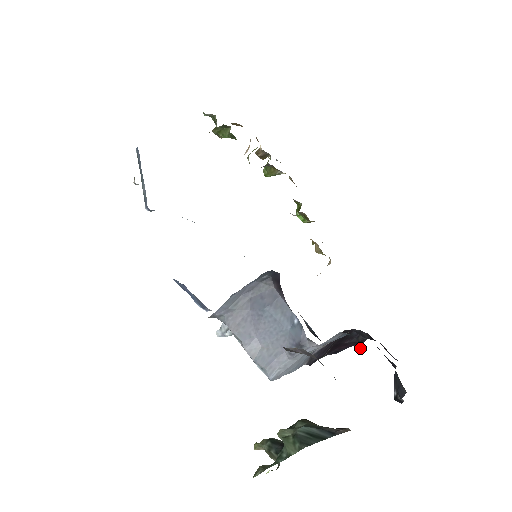
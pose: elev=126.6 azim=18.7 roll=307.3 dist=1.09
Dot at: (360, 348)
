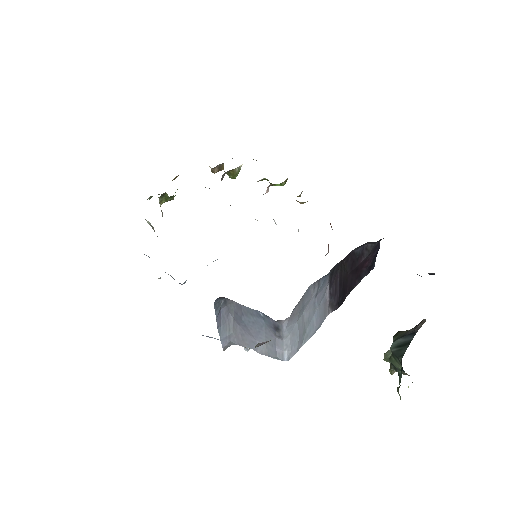
Dot at: occluded
